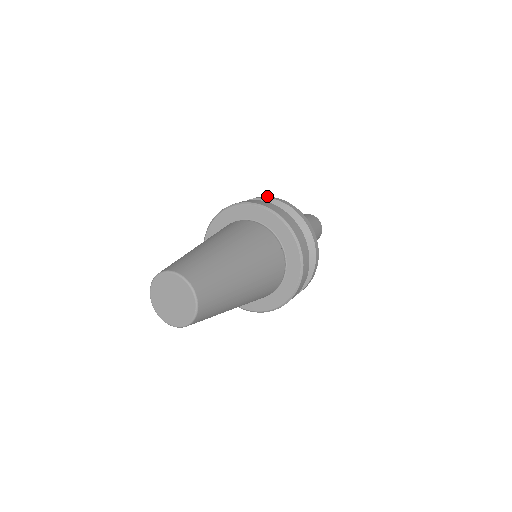
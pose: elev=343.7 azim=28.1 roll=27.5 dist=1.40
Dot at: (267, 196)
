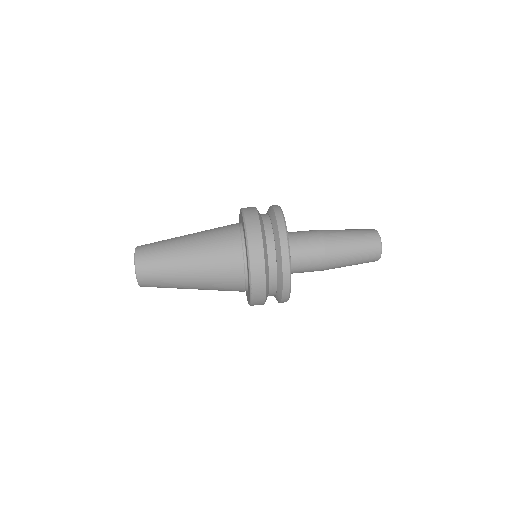
Dot at: occluded
